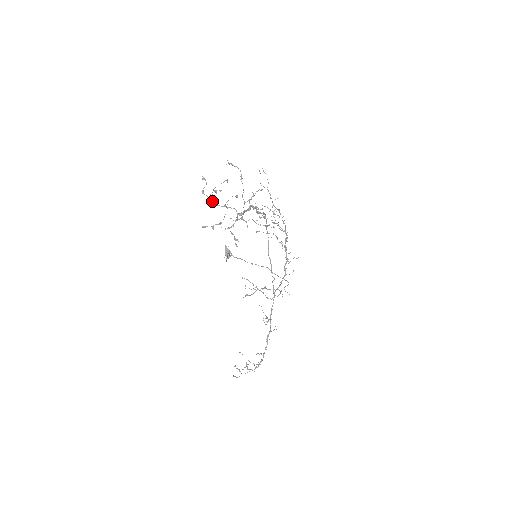
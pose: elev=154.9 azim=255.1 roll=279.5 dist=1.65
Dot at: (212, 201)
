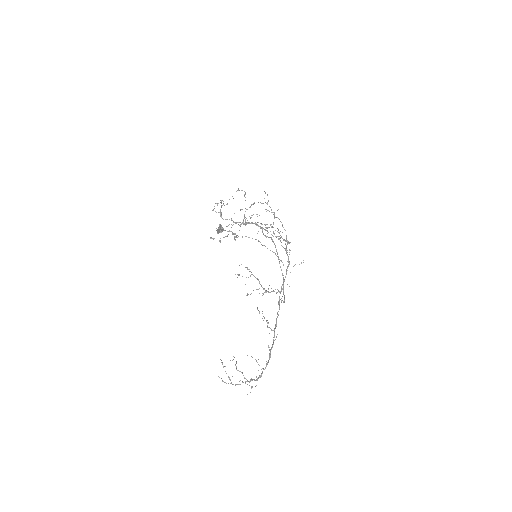
Dot at: (220, 216)
